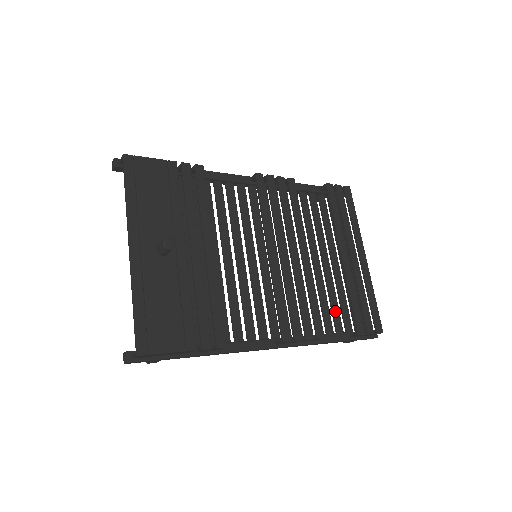
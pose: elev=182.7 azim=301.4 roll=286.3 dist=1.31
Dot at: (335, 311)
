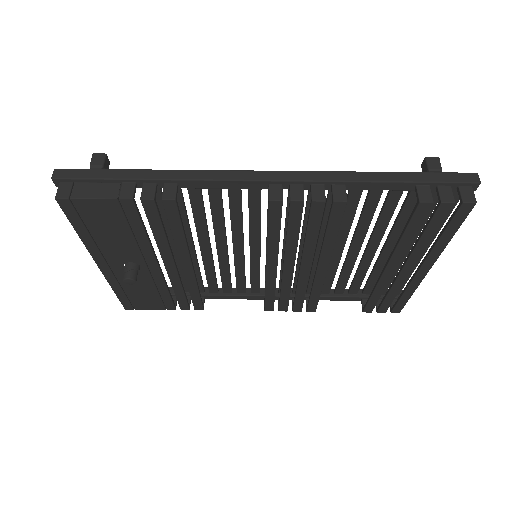
Dot at: (355, 283)
